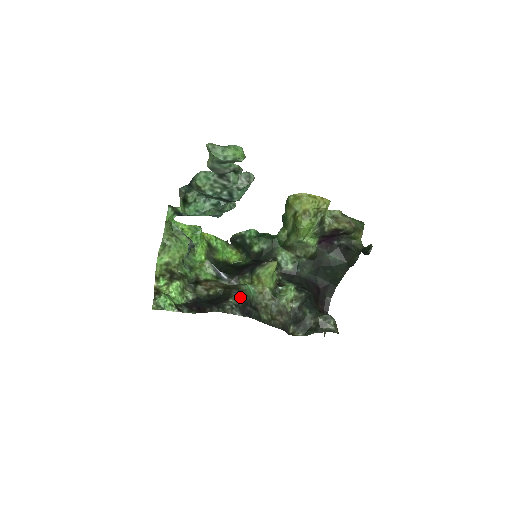
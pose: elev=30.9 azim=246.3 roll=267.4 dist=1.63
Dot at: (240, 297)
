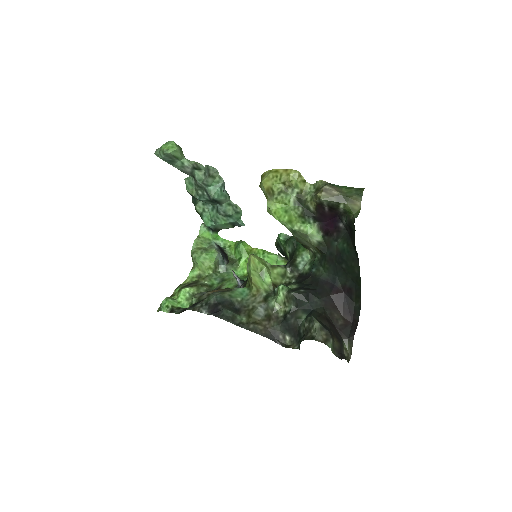
Dot at: (213, 295)
